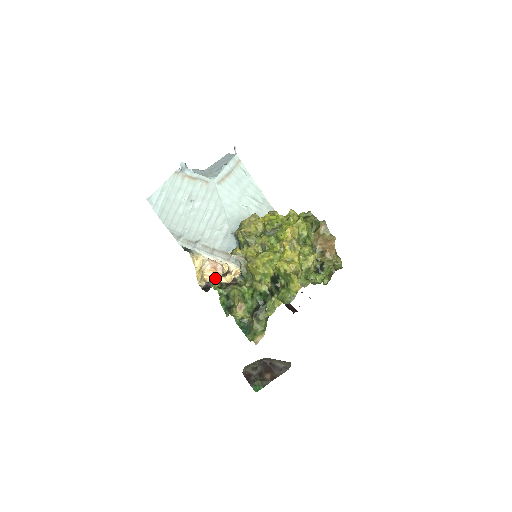
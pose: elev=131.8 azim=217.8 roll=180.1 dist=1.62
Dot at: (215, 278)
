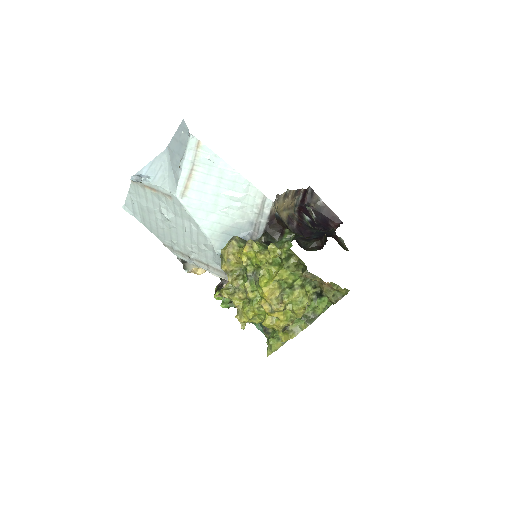
Dot at: (221, 284)
